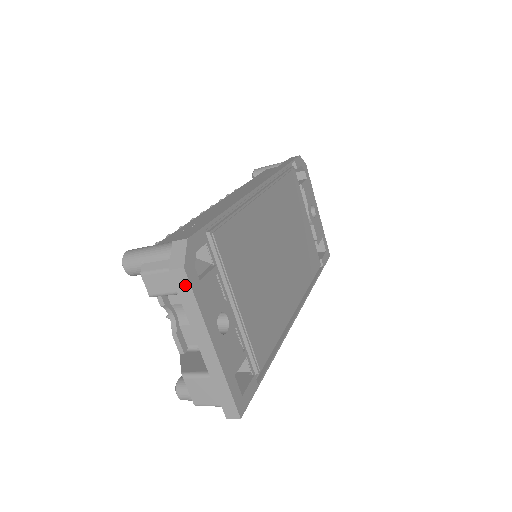
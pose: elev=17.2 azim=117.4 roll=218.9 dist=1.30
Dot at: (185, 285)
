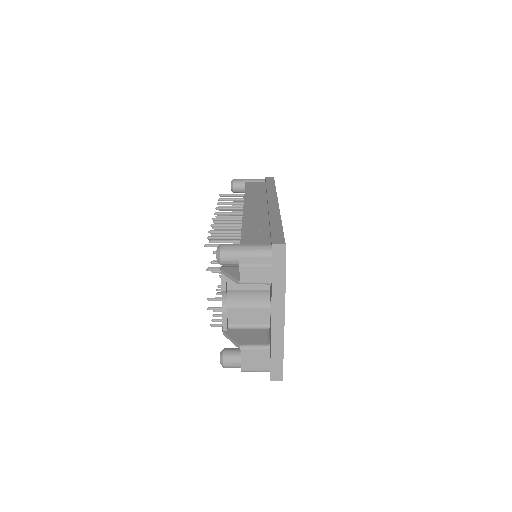
Dot at: (281, 279)
